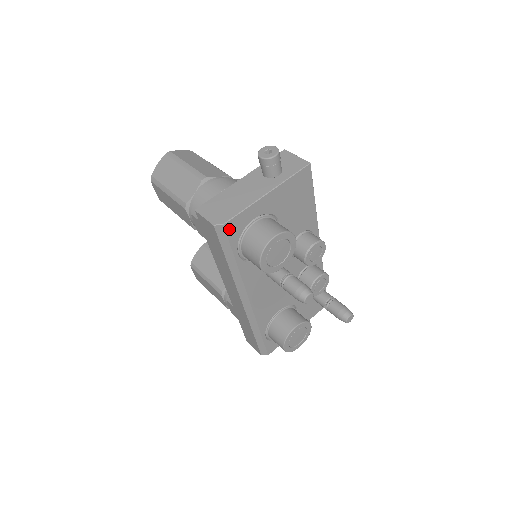
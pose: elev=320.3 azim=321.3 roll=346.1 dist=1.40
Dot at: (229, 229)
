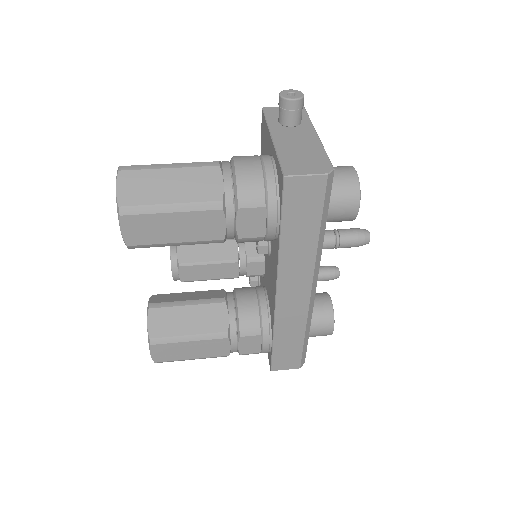
Dot at: (331, 177)
